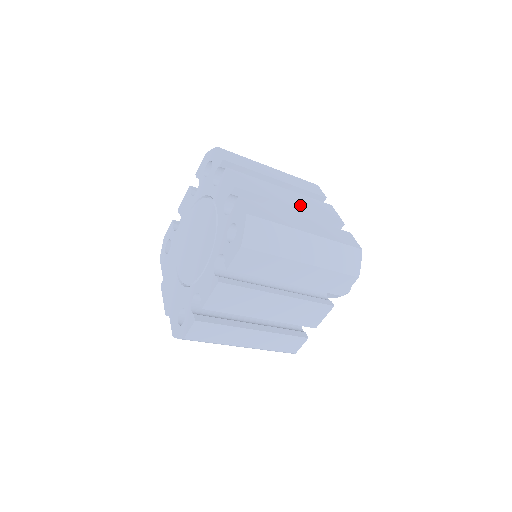
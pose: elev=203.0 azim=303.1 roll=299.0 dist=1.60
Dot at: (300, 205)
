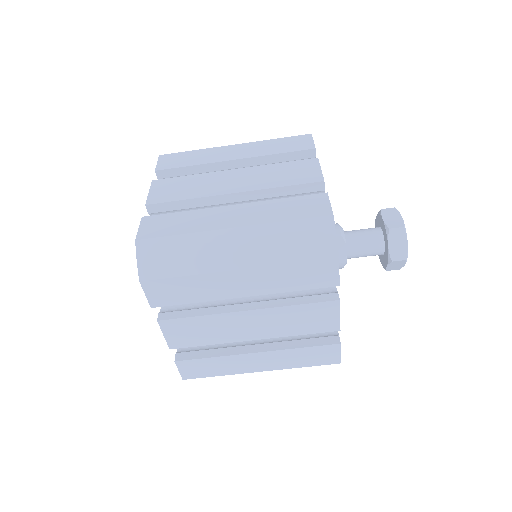
Dot at: (248, 185)
